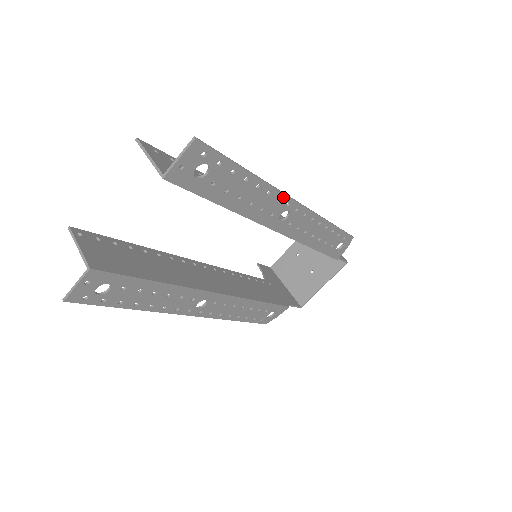
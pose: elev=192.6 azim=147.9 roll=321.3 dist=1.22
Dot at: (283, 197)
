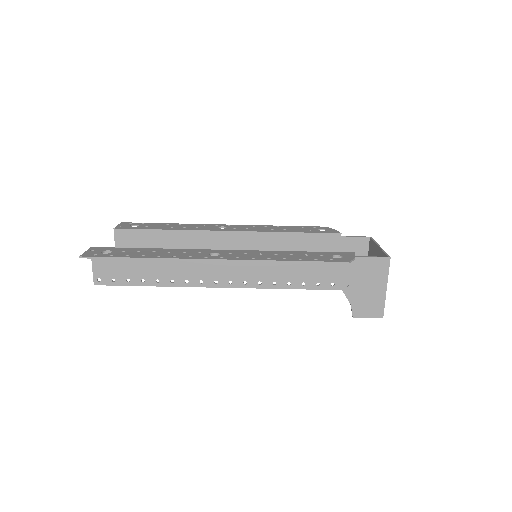
Dot at: (207, 225)
